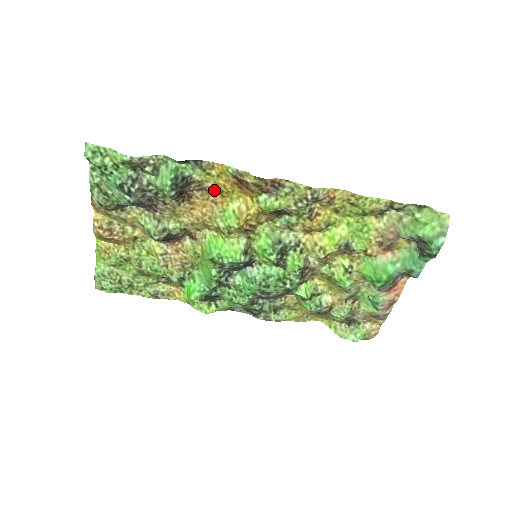
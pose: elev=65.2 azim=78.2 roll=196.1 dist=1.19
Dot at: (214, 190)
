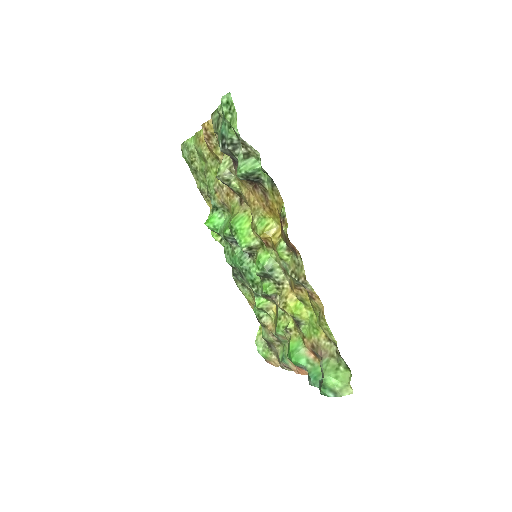
Dot at: (269, 203)
